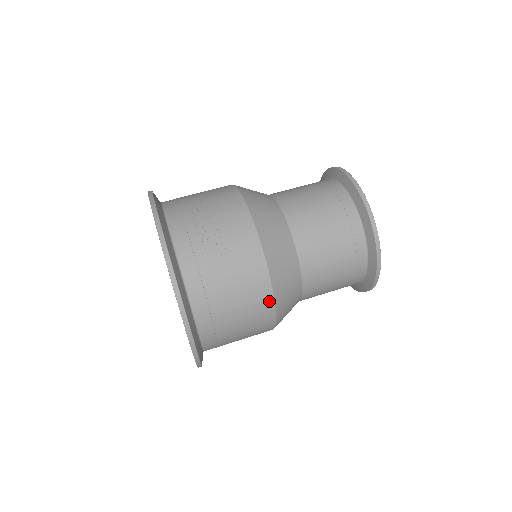
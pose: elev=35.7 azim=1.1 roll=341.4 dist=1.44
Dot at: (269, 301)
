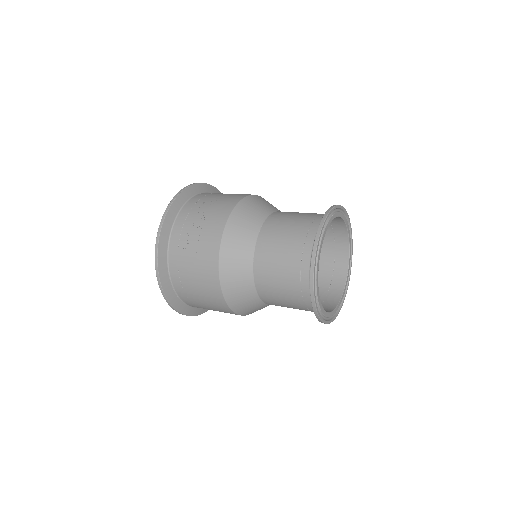
Dot at: (220, 296)
